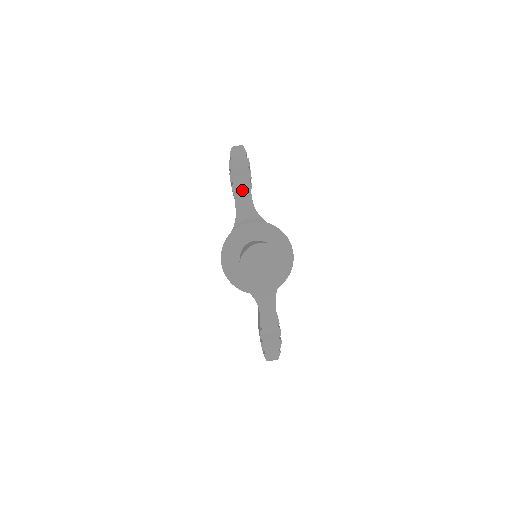
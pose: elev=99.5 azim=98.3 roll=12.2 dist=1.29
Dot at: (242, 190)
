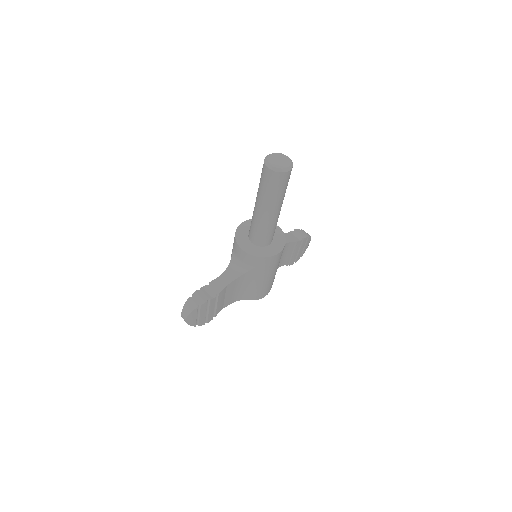
Dot at: (288, 238)
